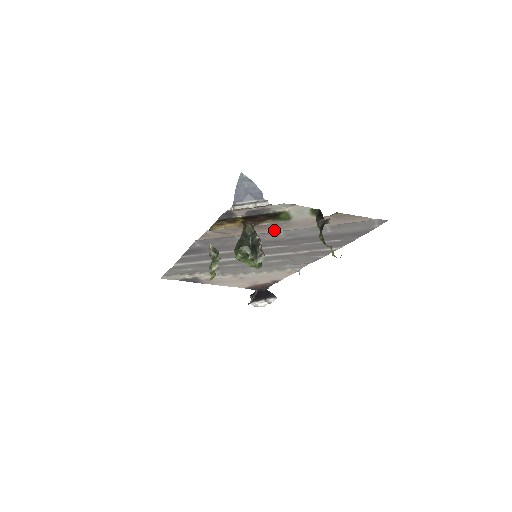
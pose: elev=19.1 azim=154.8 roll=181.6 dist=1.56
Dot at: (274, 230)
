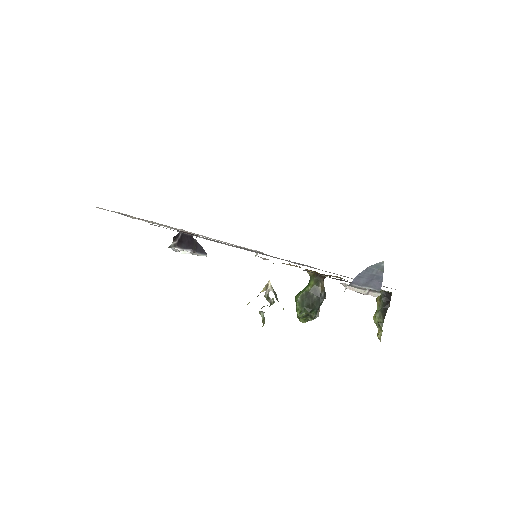
Dot at: occluded
